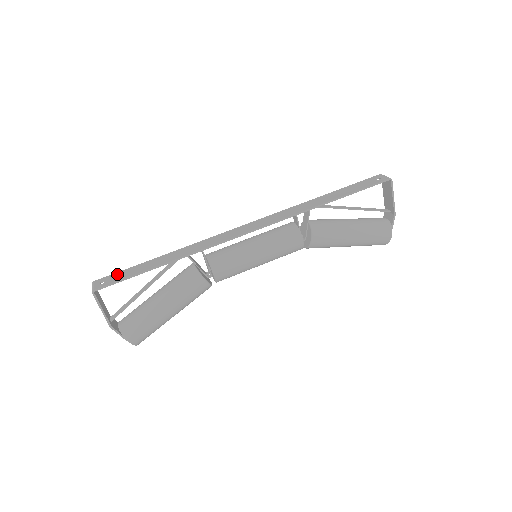
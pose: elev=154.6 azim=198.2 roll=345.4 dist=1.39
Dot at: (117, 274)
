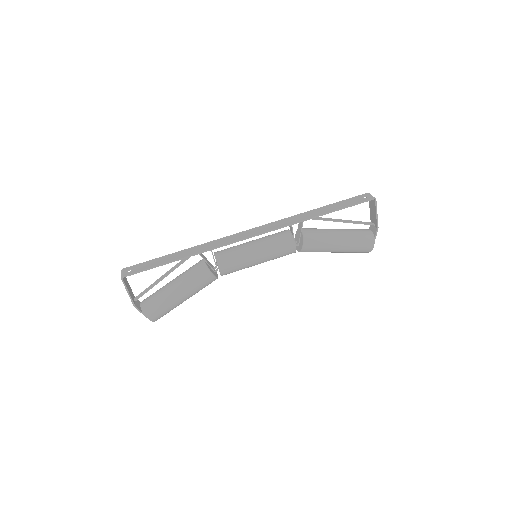
Dot at: (141, 264)
